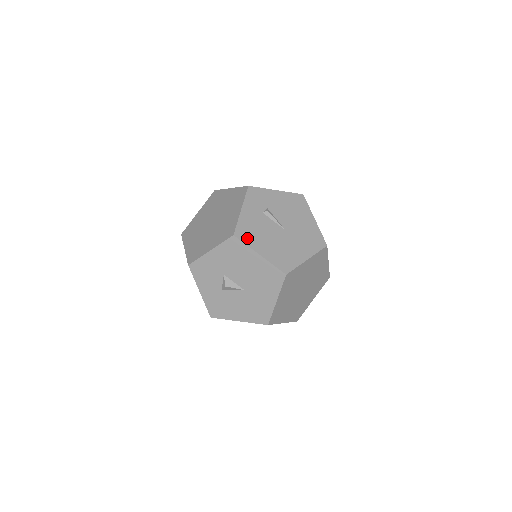
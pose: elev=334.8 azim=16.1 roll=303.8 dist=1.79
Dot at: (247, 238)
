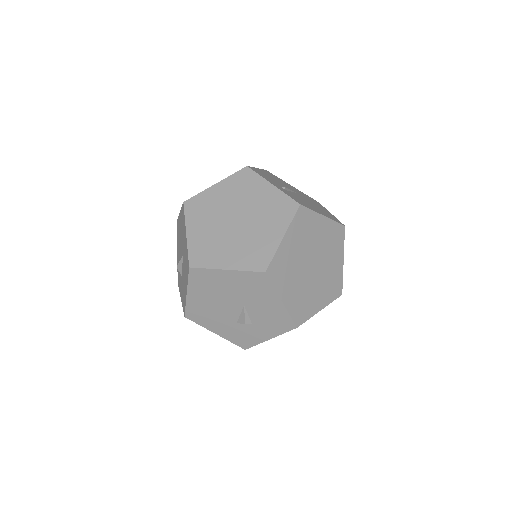
Dot at: occluded
